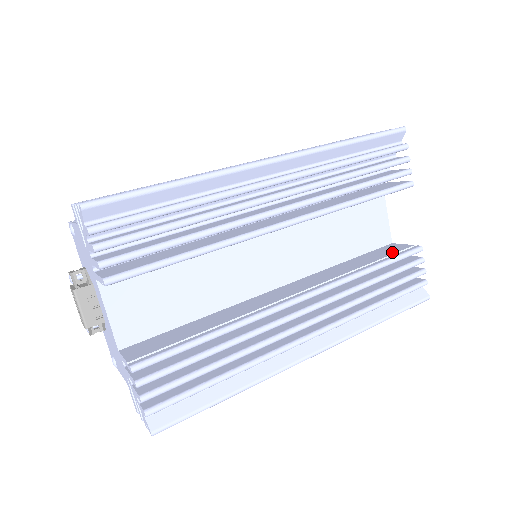
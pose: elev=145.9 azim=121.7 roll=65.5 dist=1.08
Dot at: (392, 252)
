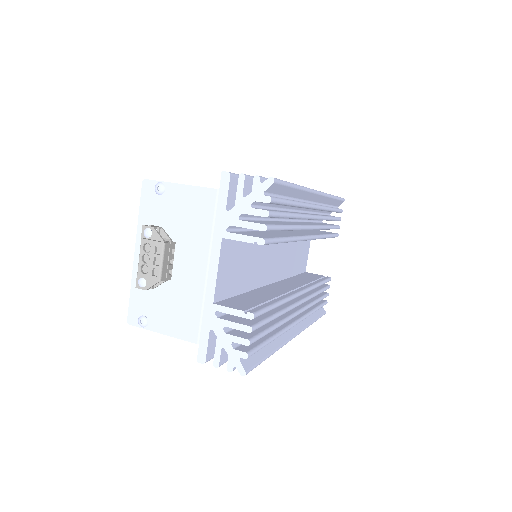
Dot at: (318, 277)
